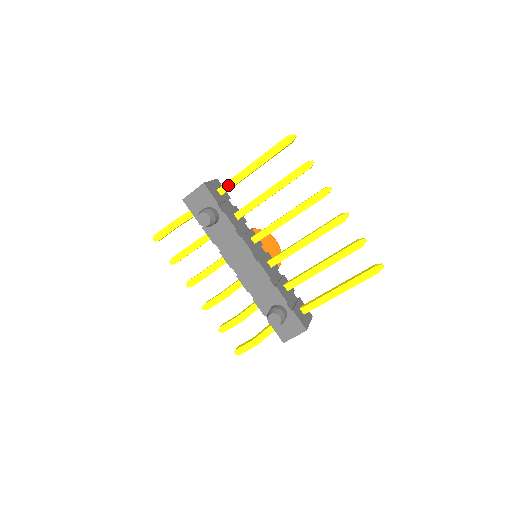
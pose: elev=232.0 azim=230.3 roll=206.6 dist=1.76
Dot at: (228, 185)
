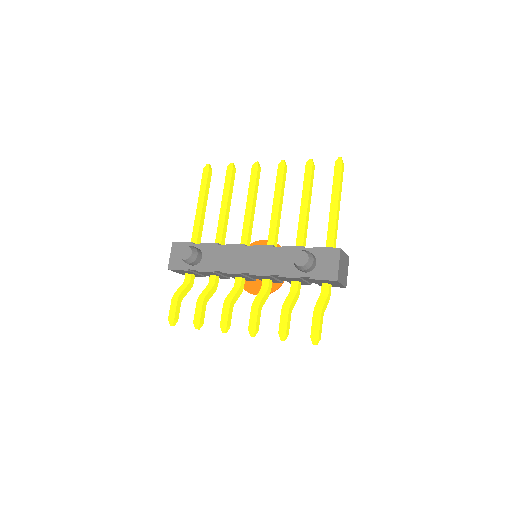
Dot at: (195, 235)
